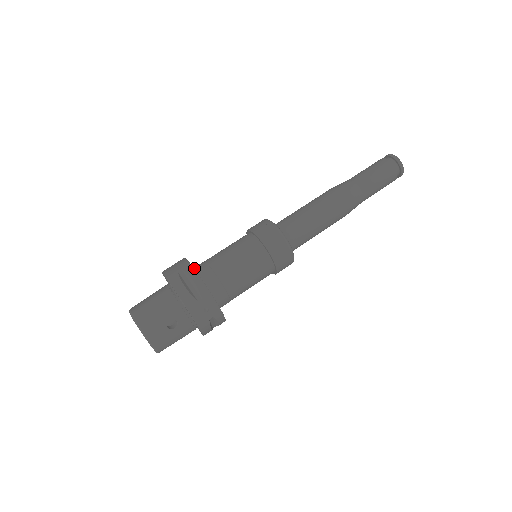
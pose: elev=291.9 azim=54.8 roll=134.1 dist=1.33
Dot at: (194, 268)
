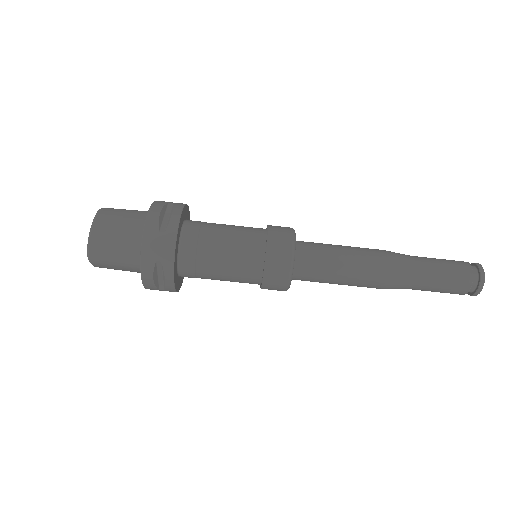
Dot at: (181, 245)
